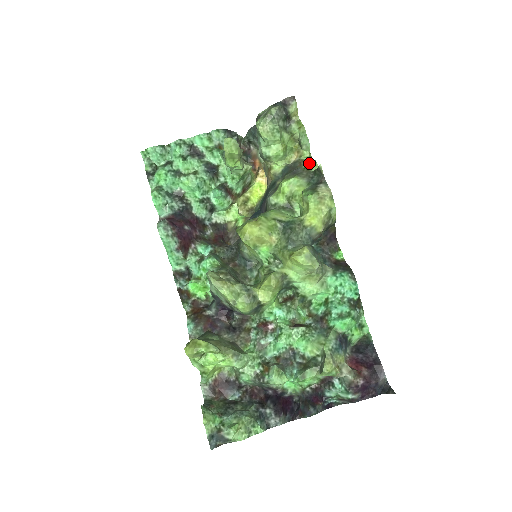
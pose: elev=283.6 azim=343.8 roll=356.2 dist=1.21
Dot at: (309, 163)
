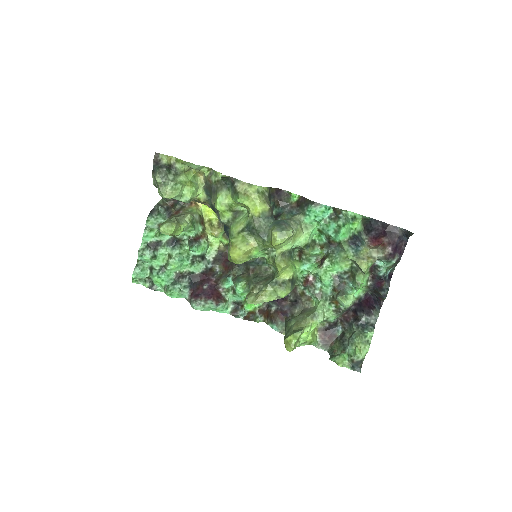
Dot at: (213, 175)
